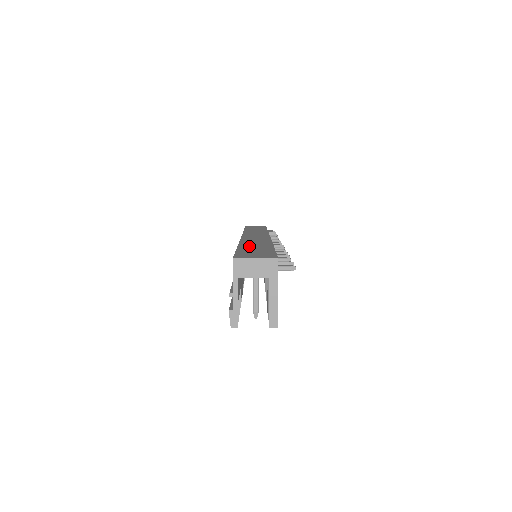
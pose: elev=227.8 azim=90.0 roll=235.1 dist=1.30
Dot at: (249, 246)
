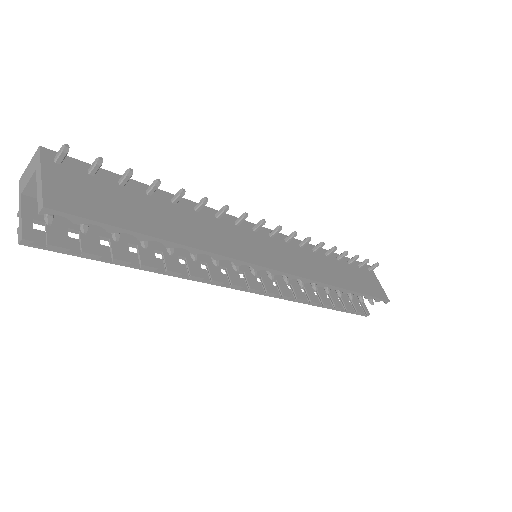
Dot at: occluded
